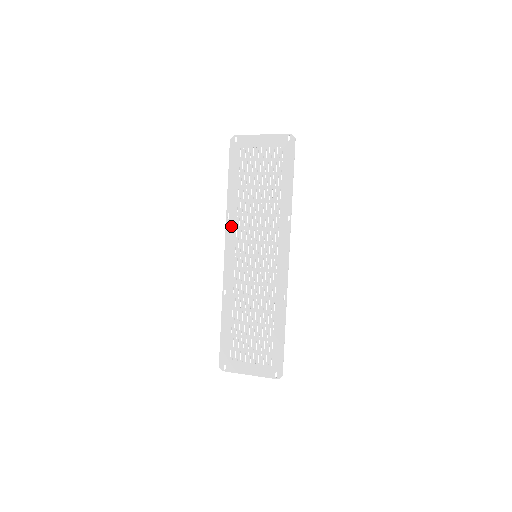
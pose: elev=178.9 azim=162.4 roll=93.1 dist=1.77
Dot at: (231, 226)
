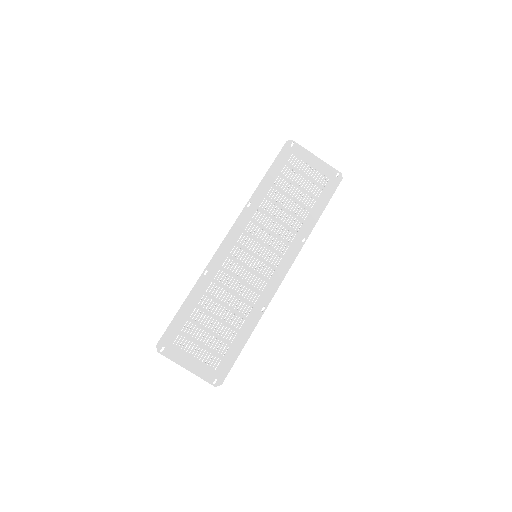
Dot at: (247, 215)
